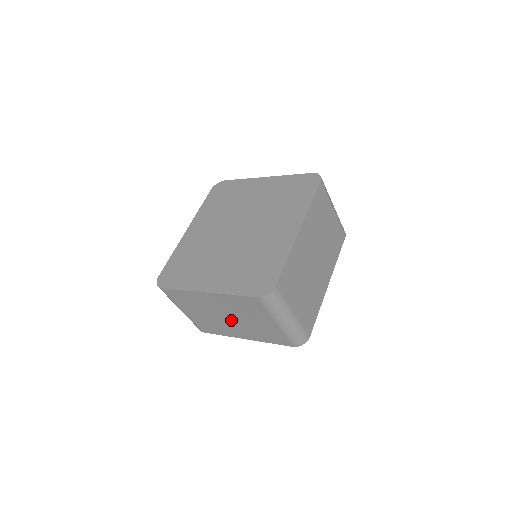
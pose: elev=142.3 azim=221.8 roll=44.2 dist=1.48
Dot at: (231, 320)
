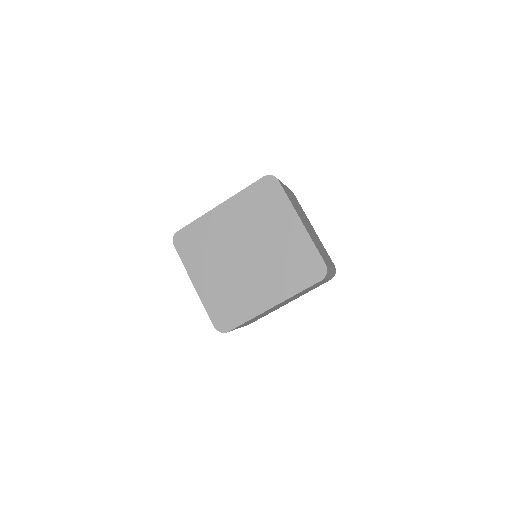
Dot at: occluded
